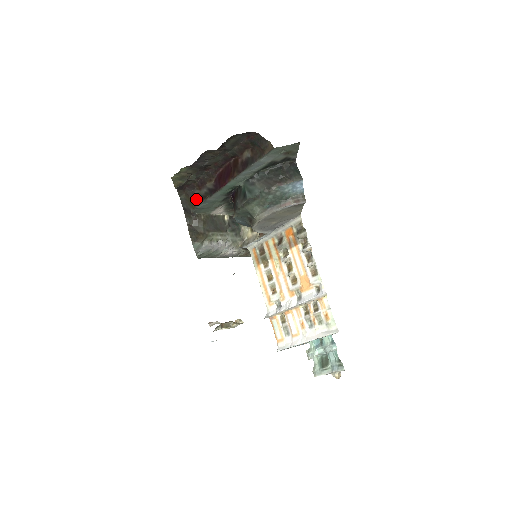
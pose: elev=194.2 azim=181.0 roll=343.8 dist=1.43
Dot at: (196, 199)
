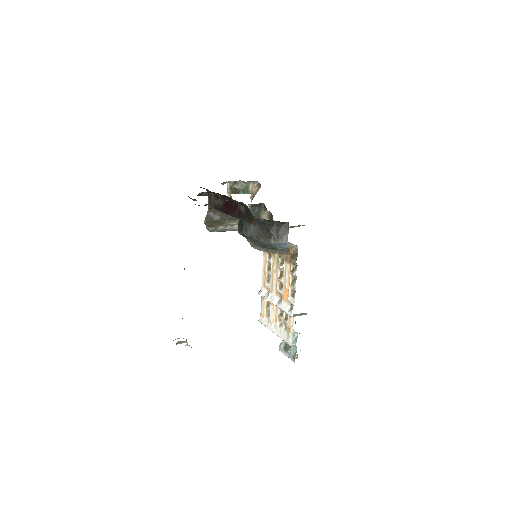
Dot at: (212, 202)
